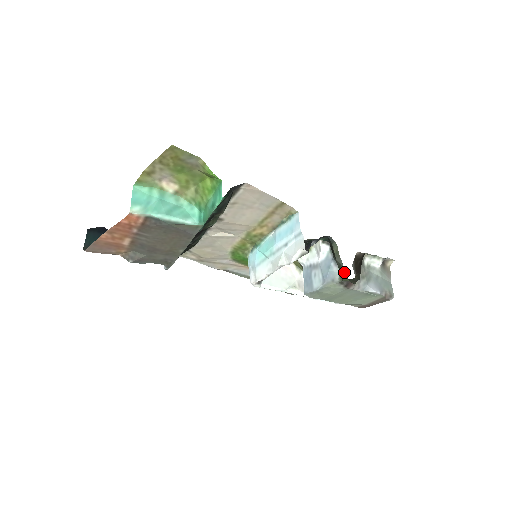
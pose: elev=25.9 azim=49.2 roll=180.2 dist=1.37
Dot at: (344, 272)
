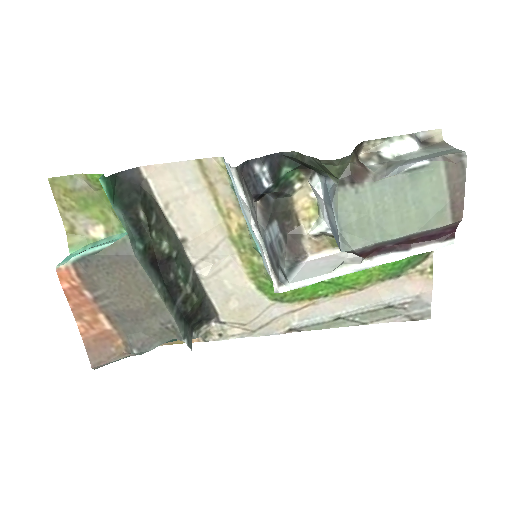
Dot at: (317, 162)
